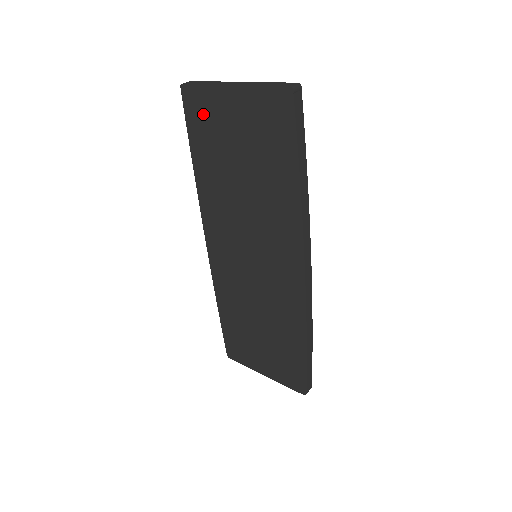
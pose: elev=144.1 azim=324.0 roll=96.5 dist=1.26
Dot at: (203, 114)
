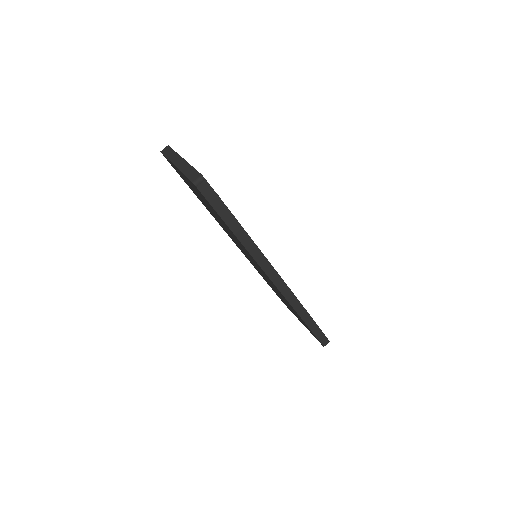
Dot at: occluded
